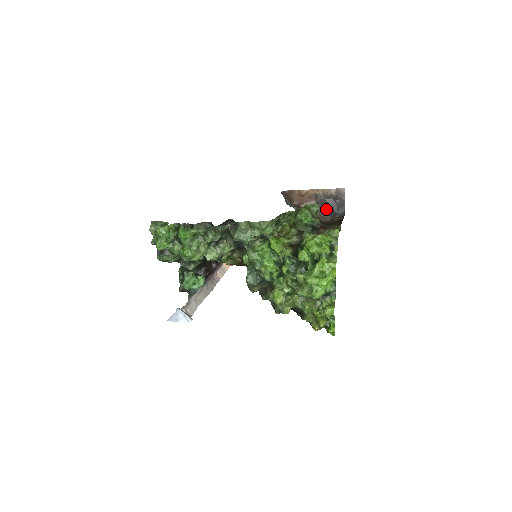
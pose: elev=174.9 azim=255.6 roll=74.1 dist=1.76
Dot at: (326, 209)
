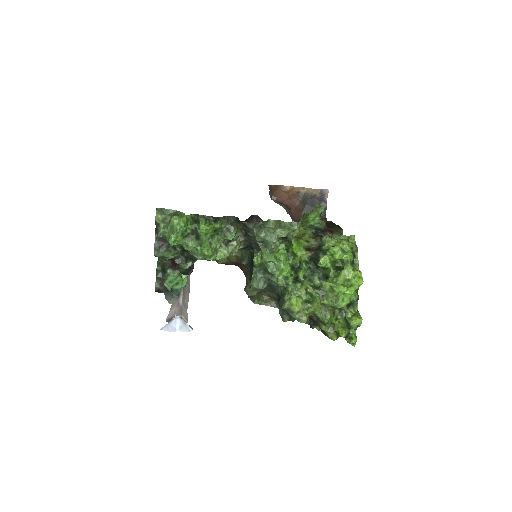
Dot at: (307, 209)
